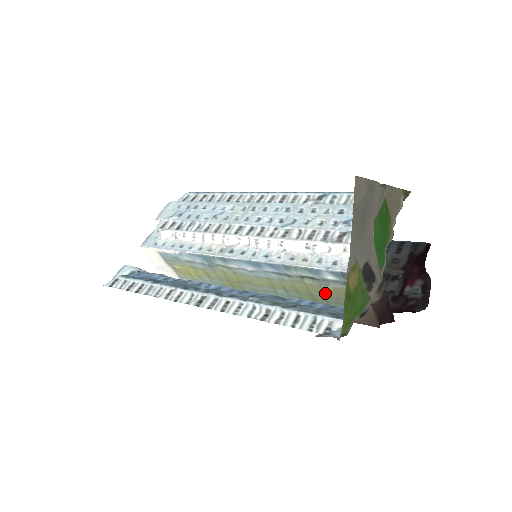
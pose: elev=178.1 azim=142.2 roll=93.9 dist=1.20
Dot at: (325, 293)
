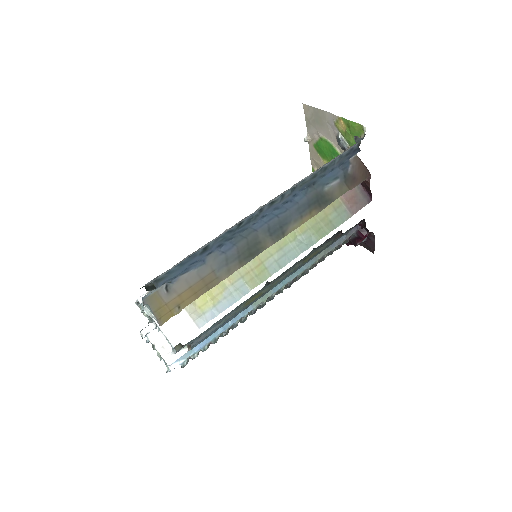
Dot at: (326, 211)
